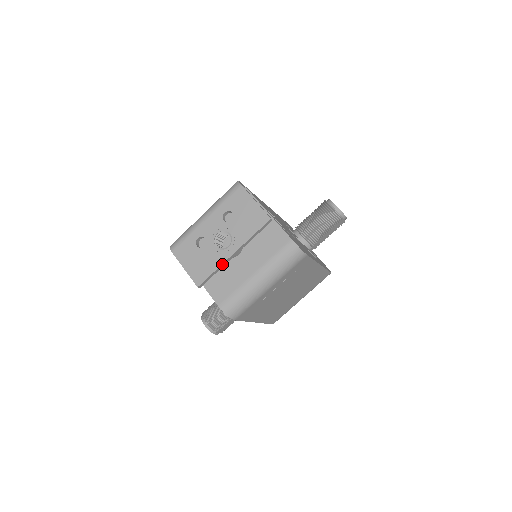
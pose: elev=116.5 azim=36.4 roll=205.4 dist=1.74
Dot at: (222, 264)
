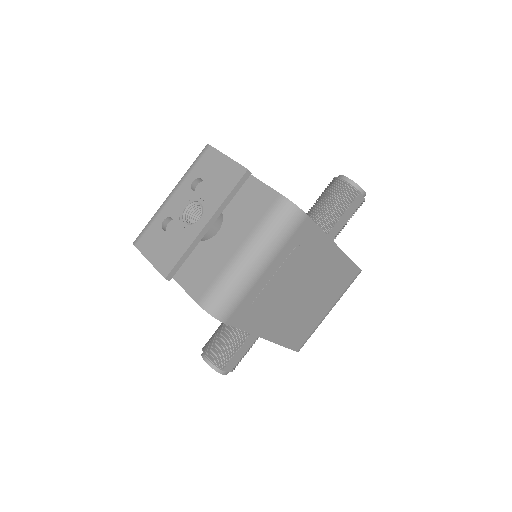
Dot at: (193, 242)
